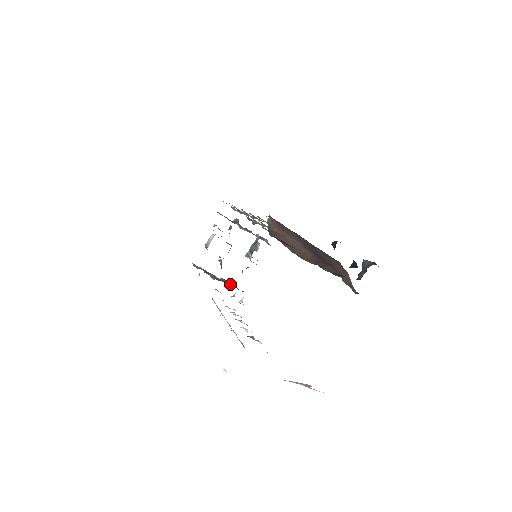
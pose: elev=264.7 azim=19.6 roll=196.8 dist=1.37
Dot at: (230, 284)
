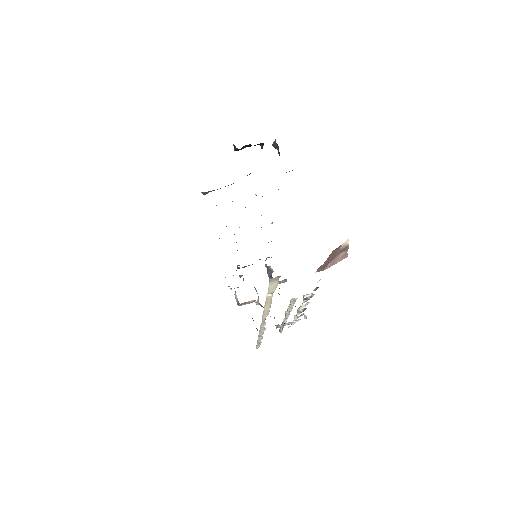
Dot at: occluded
